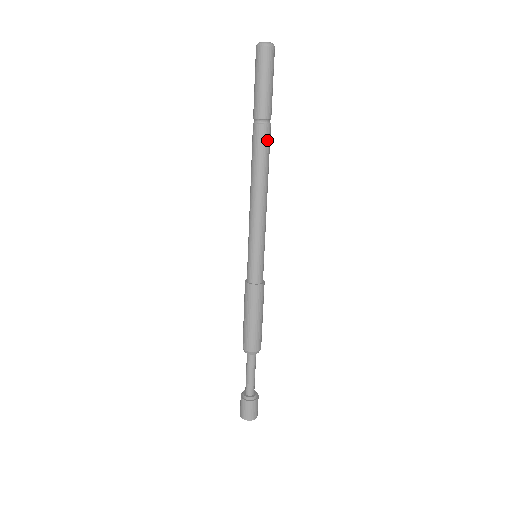
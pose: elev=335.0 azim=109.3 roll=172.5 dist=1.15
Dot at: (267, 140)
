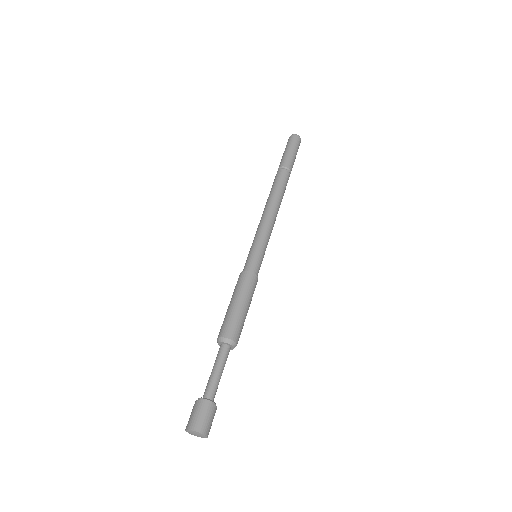
Dot at: (284, 178)
